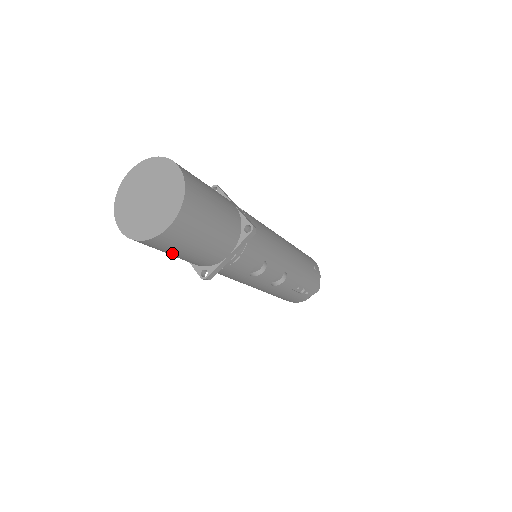
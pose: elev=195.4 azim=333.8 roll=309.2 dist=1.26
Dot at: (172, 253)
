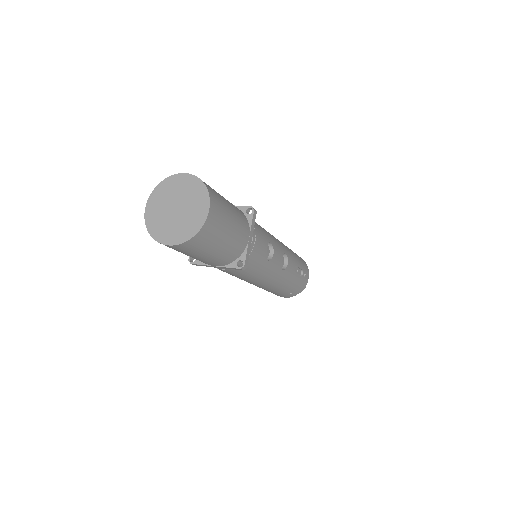
Dot at: (214, 248)
